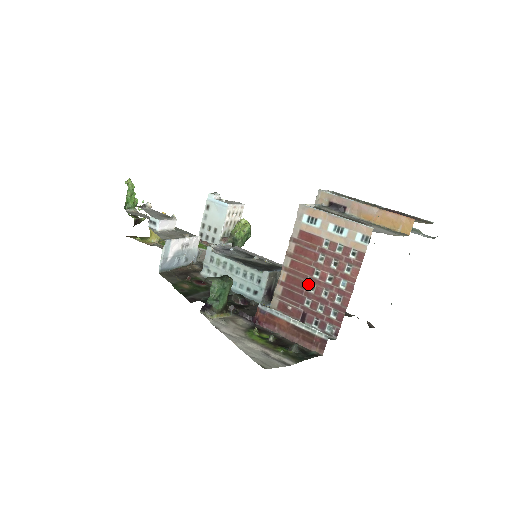
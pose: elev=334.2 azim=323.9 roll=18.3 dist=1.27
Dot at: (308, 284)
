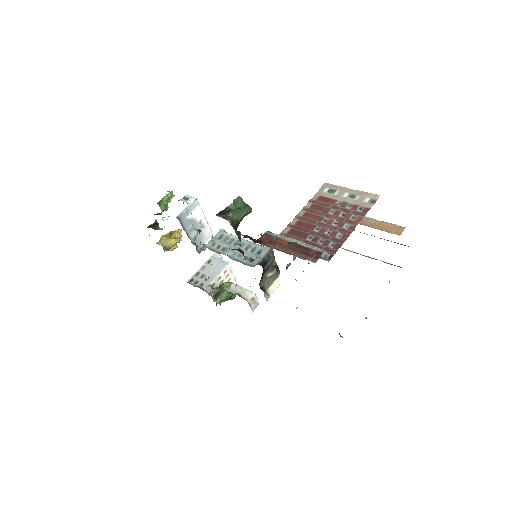
Dot at: (315, 226)
